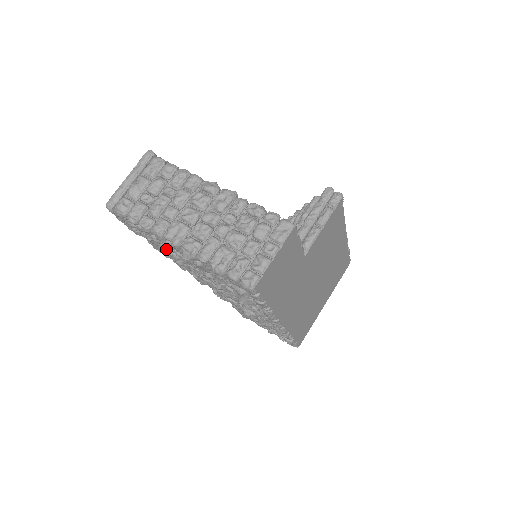
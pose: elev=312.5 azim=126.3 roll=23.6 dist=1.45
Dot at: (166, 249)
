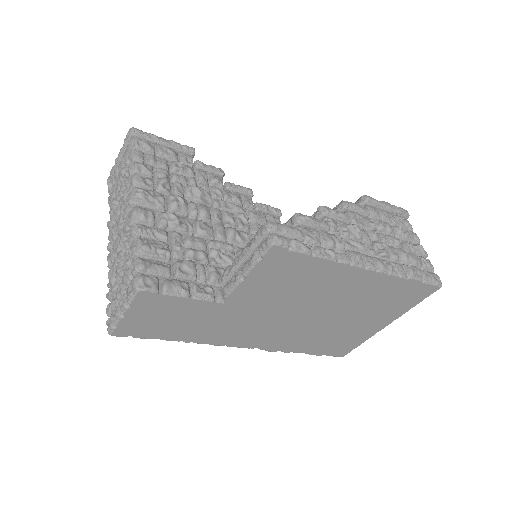
Dot at: occluded
